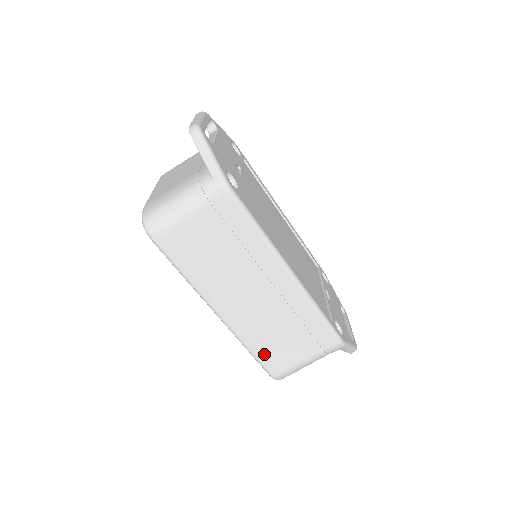
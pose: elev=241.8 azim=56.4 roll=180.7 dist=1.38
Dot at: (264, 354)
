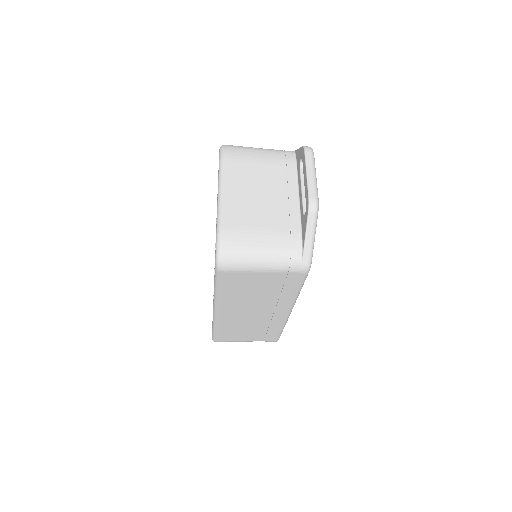
Dot at: (223, 333)
